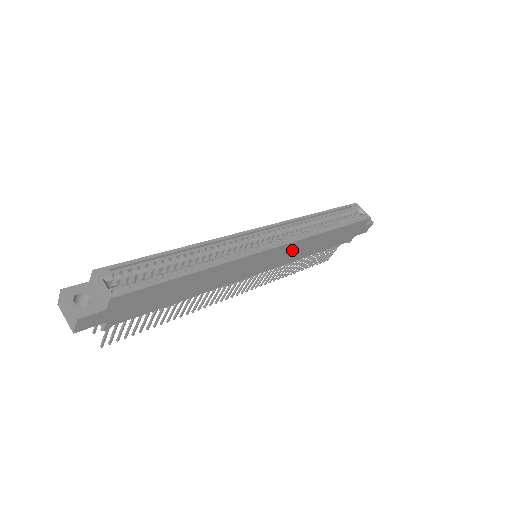
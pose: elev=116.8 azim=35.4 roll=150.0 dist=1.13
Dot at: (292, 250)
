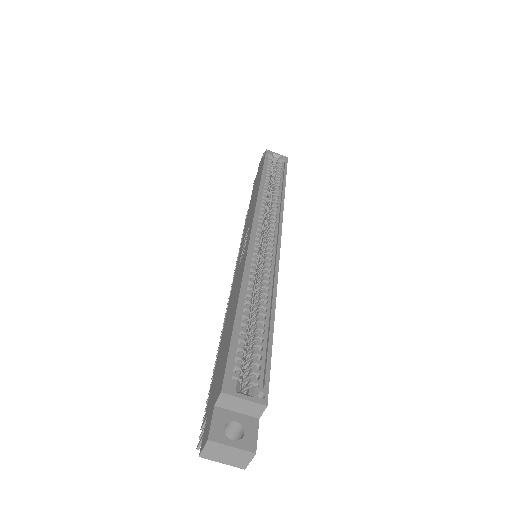
Dot at: occluded
